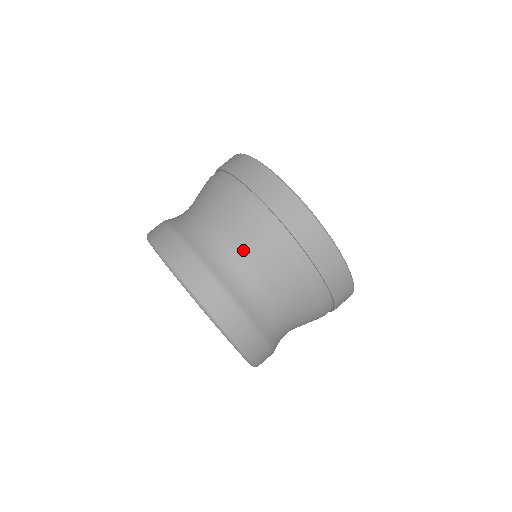
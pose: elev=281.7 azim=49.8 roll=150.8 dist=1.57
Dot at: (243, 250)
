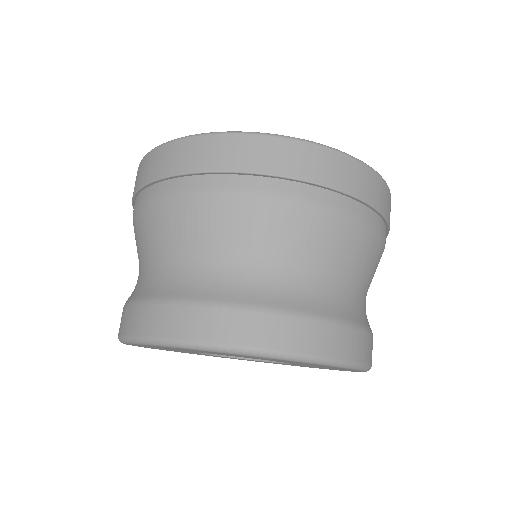
Dot at: (354, 270)
